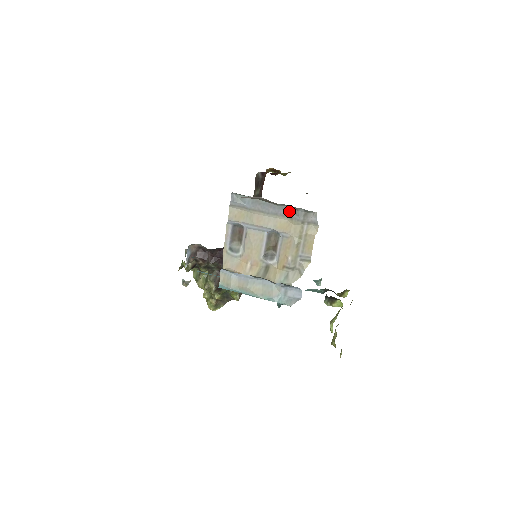
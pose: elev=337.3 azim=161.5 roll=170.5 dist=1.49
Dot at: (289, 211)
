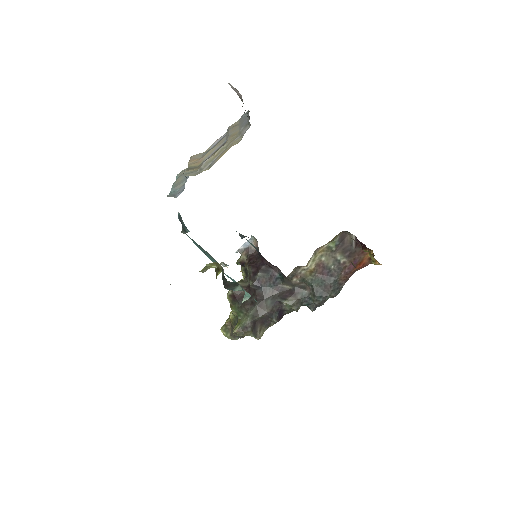
Dot at: occluded
